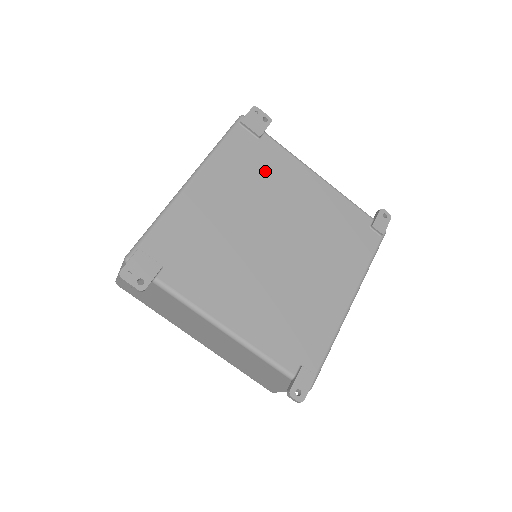
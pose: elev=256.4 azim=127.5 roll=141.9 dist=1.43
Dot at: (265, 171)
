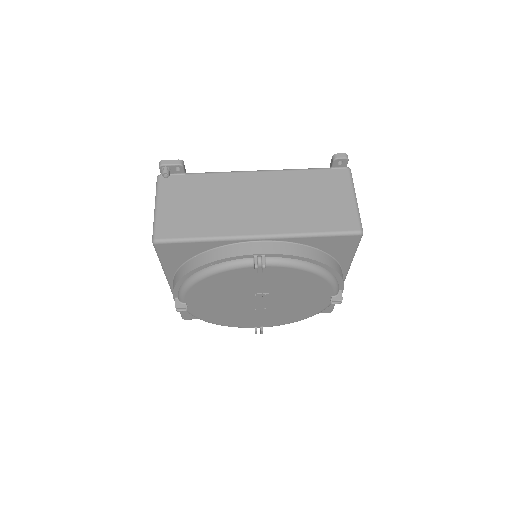
Dot at: occluded
